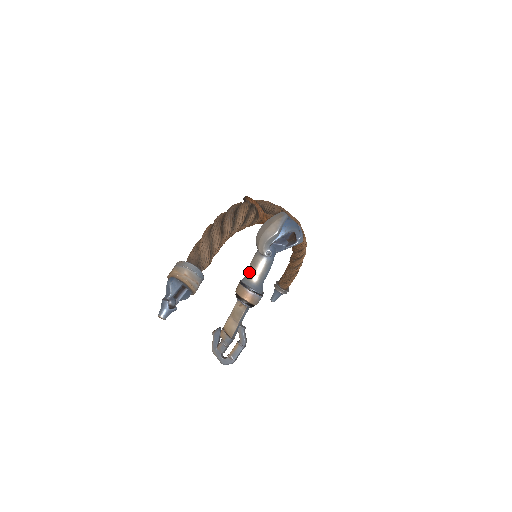
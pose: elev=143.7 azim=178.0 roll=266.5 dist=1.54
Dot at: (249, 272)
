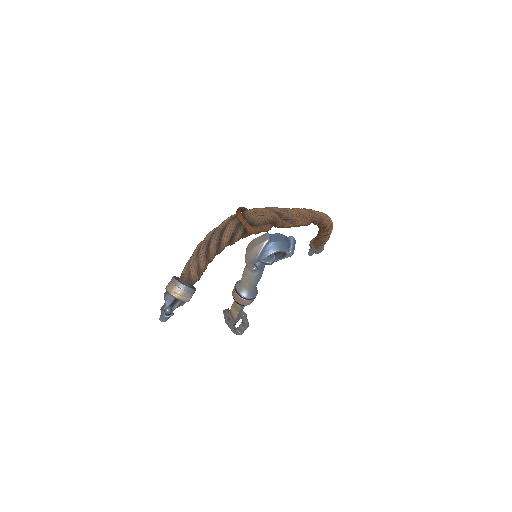
Dot at: (241, 279)
